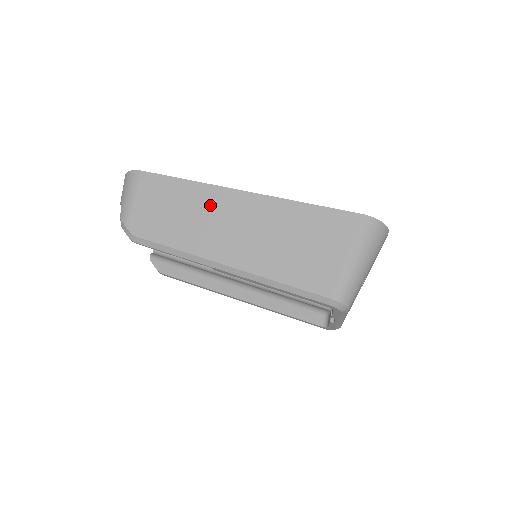
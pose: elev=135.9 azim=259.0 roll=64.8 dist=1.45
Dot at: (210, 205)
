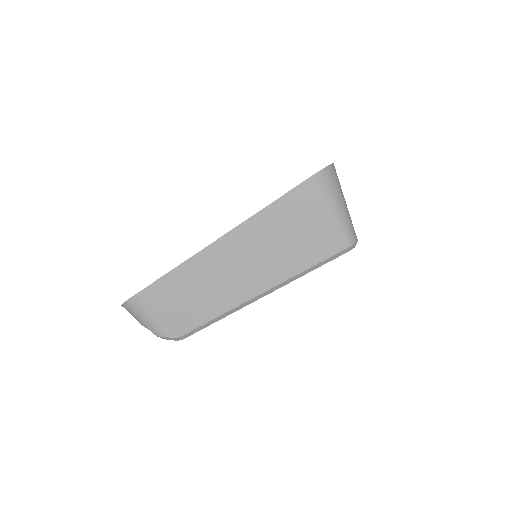
Dot at: (206, 270)
